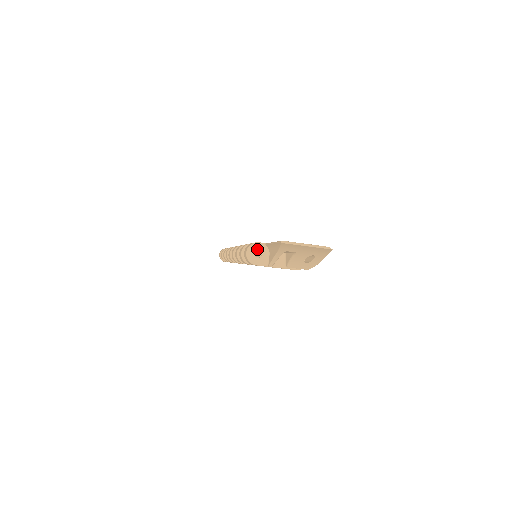
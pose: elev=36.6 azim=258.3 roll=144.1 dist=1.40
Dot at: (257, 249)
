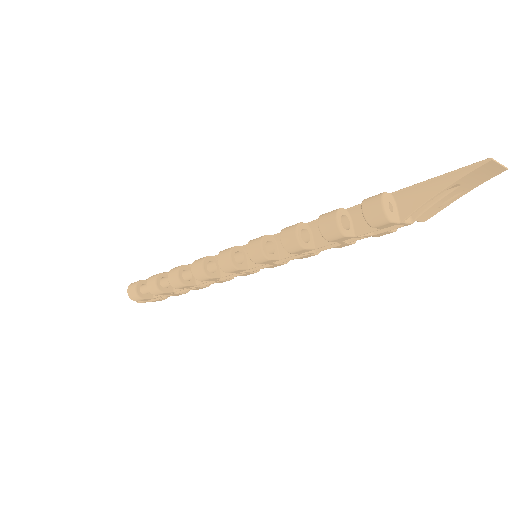
Dot at: (388, 201)
